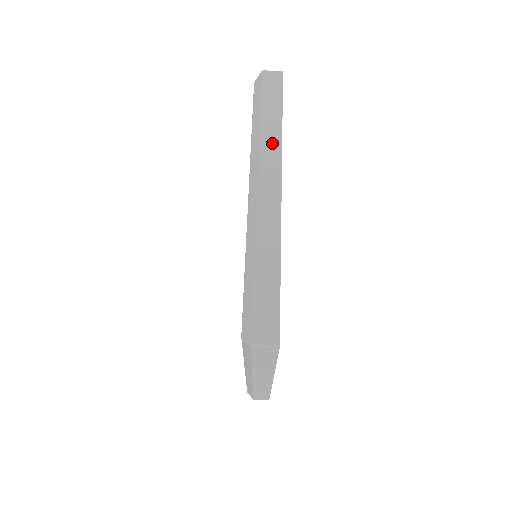
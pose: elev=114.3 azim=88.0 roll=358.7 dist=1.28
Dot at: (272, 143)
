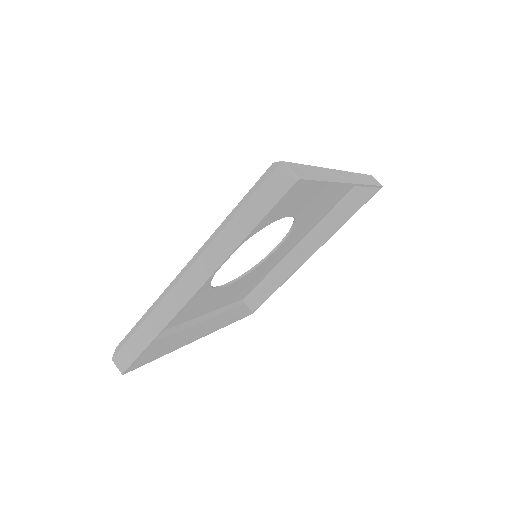
Dot at: (359, 179)
